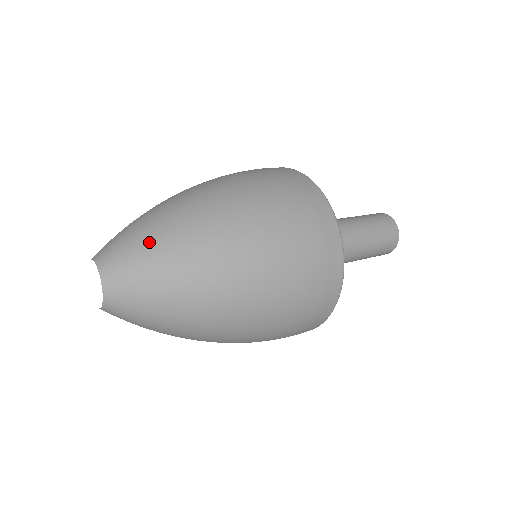
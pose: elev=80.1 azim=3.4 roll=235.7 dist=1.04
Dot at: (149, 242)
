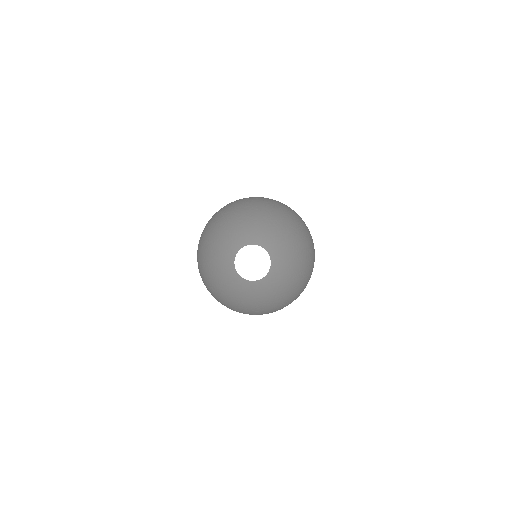
Dot at: (256, 222)
